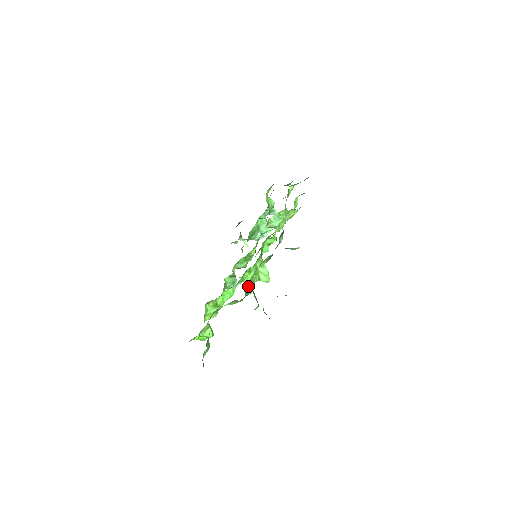
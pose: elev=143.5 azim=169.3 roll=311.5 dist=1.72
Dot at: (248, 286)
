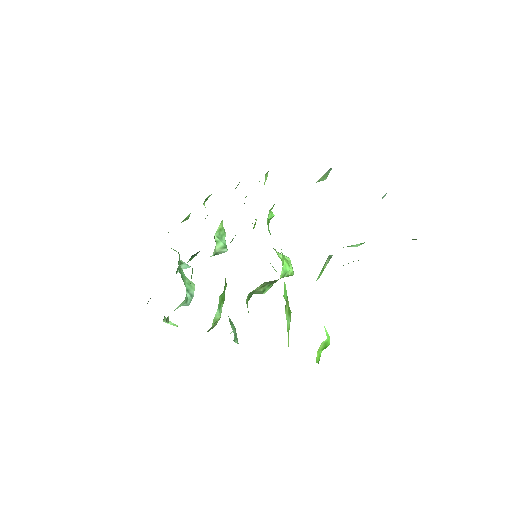
Dot at: occluded
